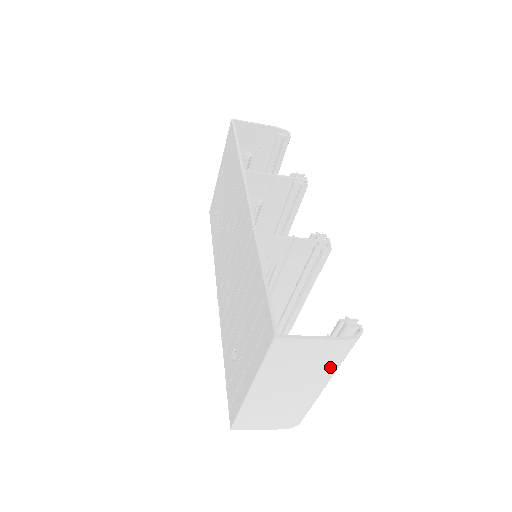
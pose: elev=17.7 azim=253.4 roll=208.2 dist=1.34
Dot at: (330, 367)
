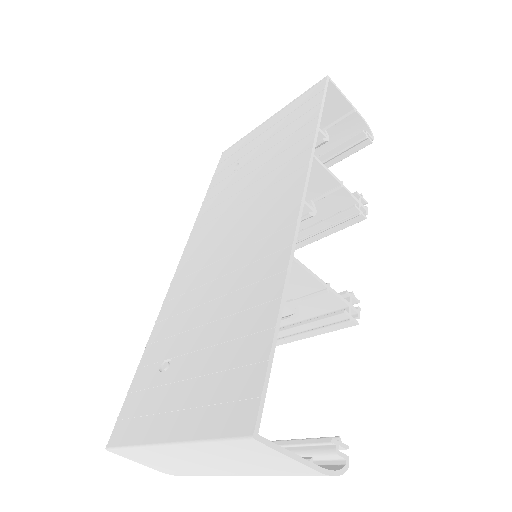
Dot at: (278, 475)
